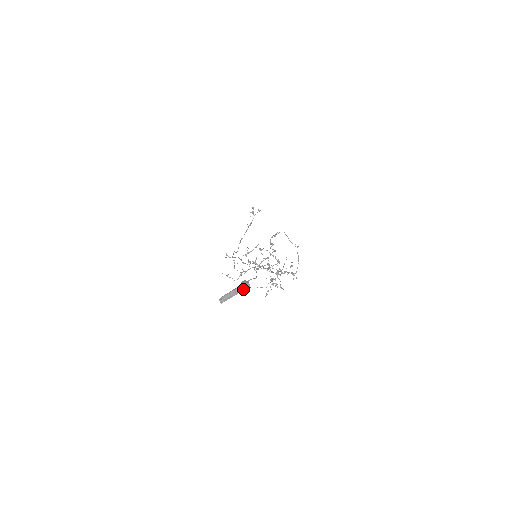
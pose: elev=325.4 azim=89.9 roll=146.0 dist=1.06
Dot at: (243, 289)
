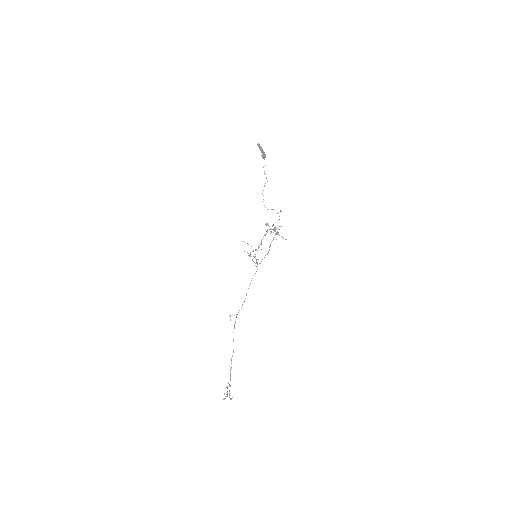
Dot at: (264, 152)
